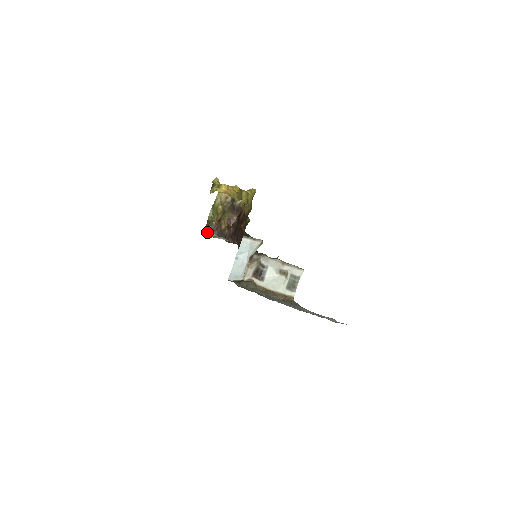
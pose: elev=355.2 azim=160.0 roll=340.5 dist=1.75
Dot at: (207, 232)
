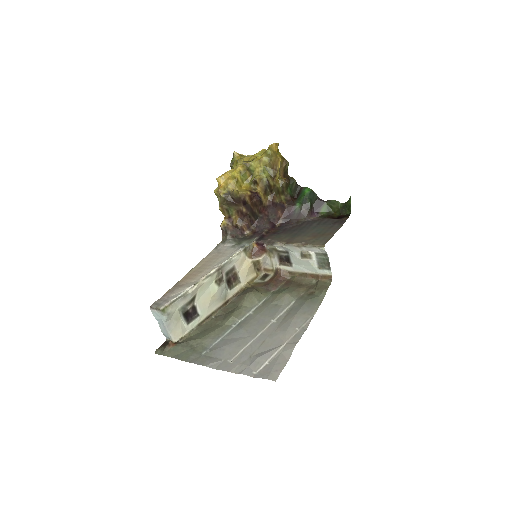
Dot at: (222, 235)
